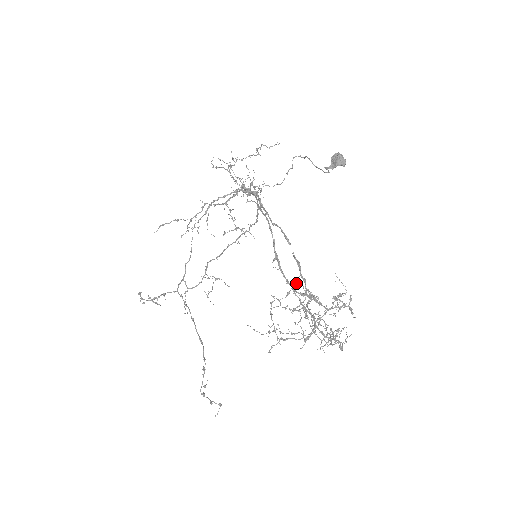
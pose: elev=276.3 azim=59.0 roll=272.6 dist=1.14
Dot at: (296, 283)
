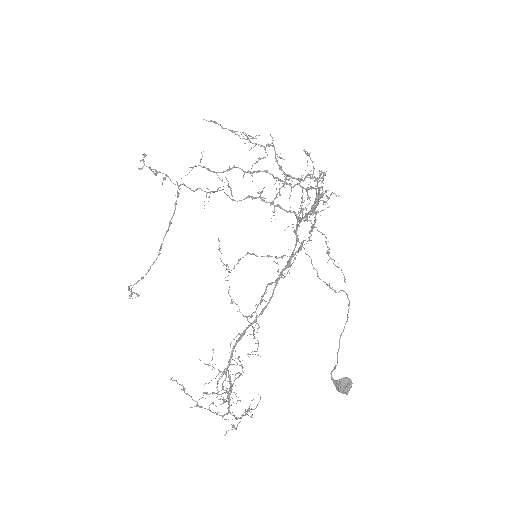
Dot at: occluded
